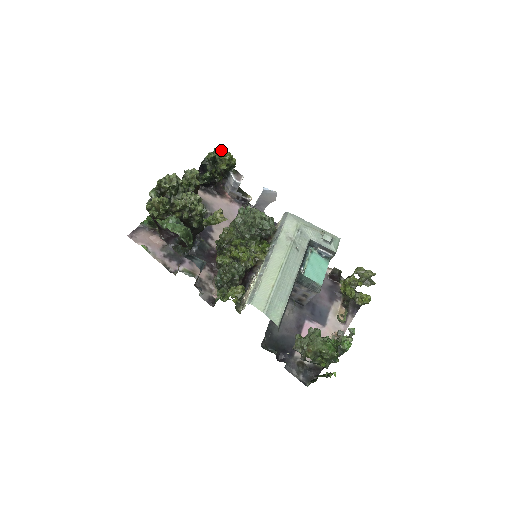
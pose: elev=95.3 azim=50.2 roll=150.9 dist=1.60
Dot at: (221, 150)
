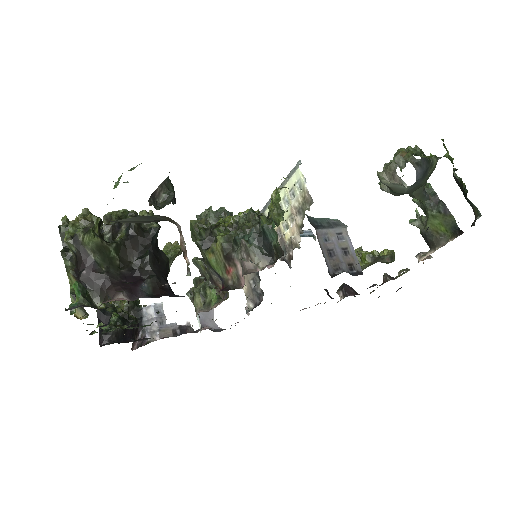
Dot at: occluded
